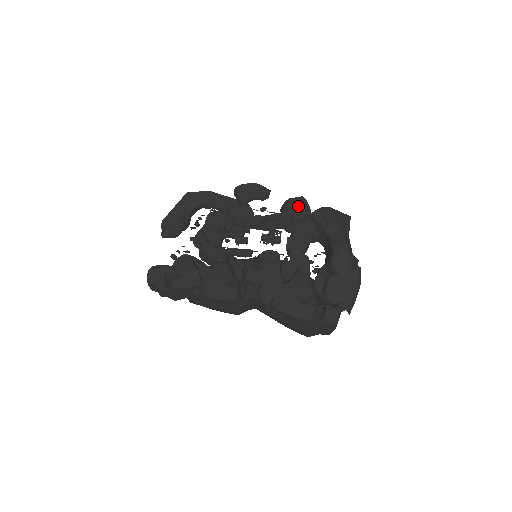
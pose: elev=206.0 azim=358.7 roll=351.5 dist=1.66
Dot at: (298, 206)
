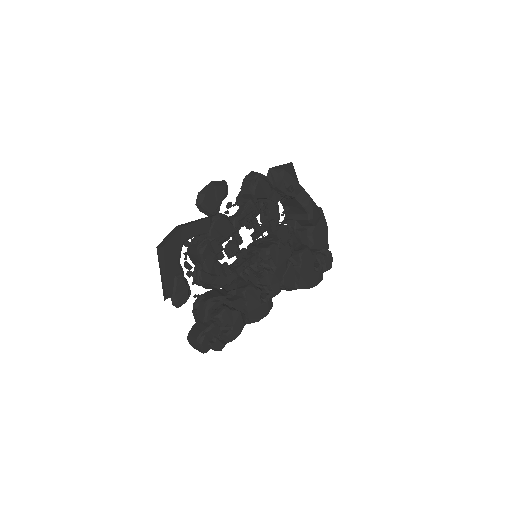
Dot at: (262, 187)
